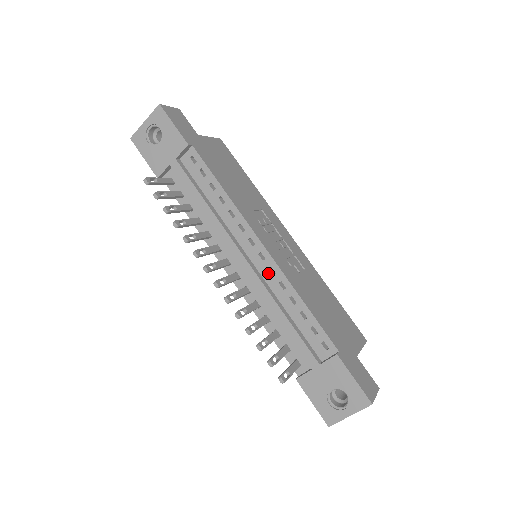
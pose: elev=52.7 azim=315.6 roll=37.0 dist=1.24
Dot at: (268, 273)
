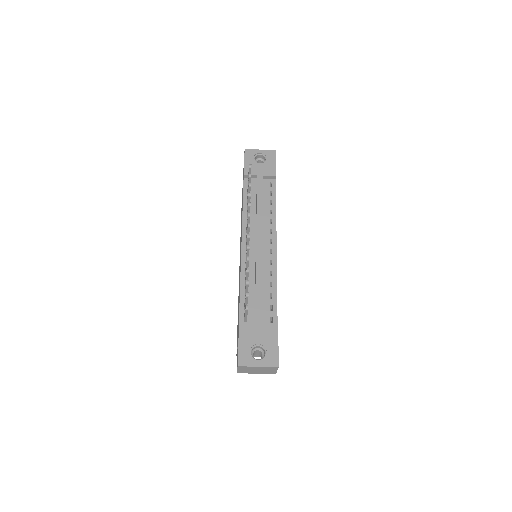
Dot at: (268, 262)
